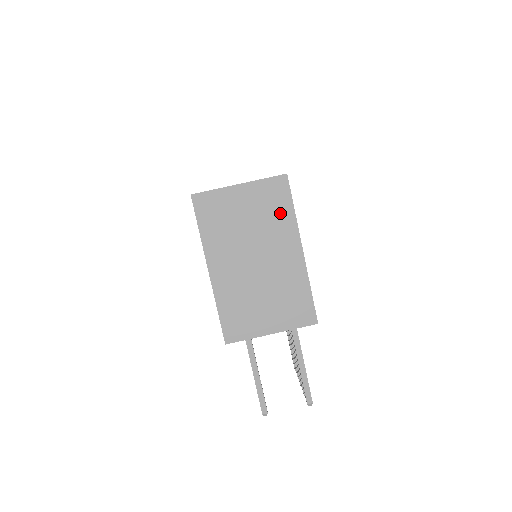
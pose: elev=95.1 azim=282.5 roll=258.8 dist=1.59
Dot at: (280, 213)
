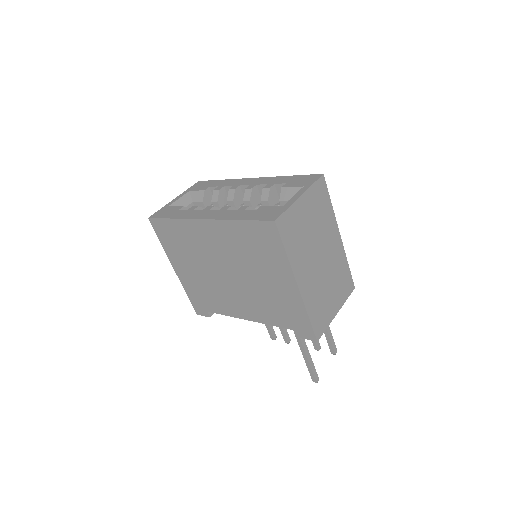
Dot at: (325, 210)
